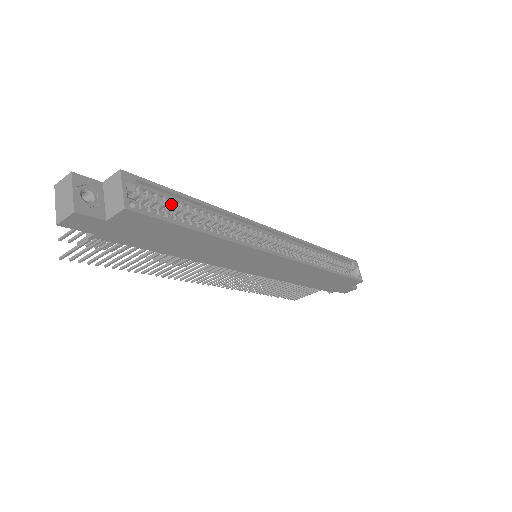
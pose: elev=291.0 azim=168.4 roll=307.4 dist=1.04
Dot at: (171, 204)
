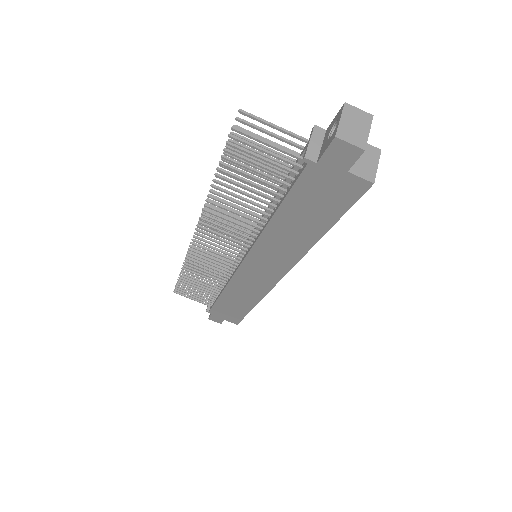
Dot at: occluded
